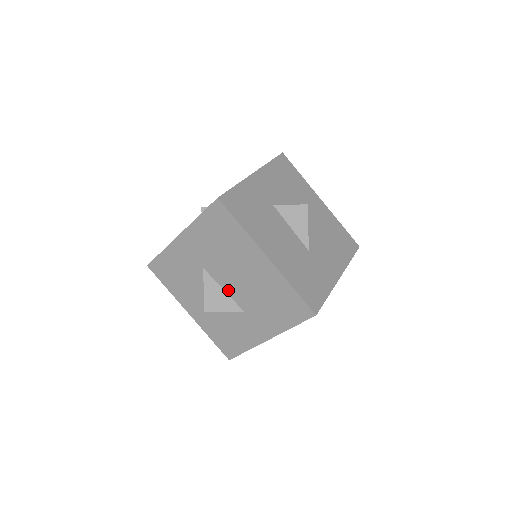
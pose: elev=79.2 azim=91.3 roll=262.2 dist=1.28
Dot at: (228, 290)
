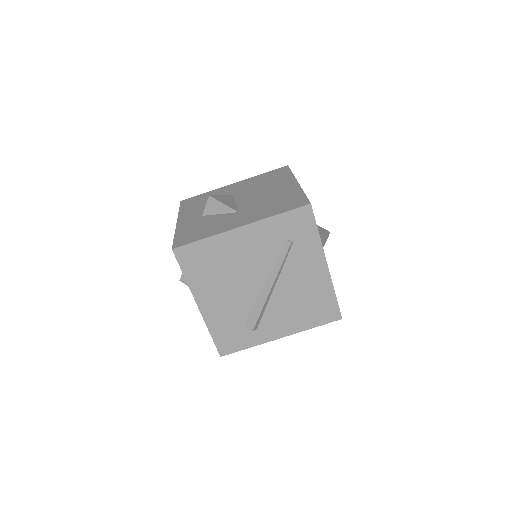
Dot at: (239, 202)
